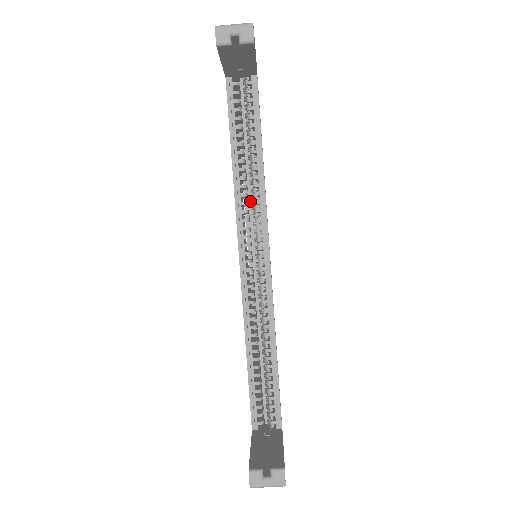
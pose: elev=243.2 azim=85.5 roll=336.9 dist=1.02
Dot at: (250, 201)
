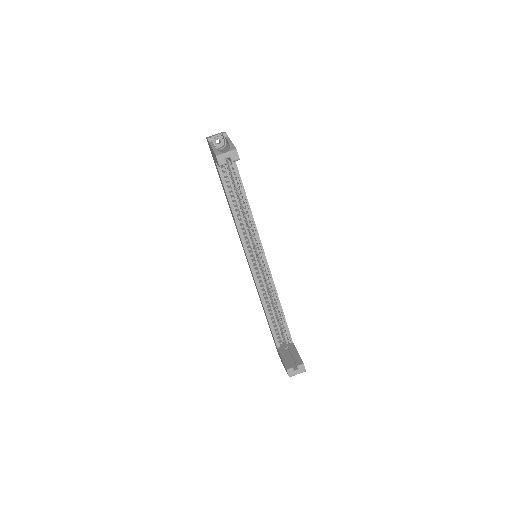
Dot at: (244, 225)
